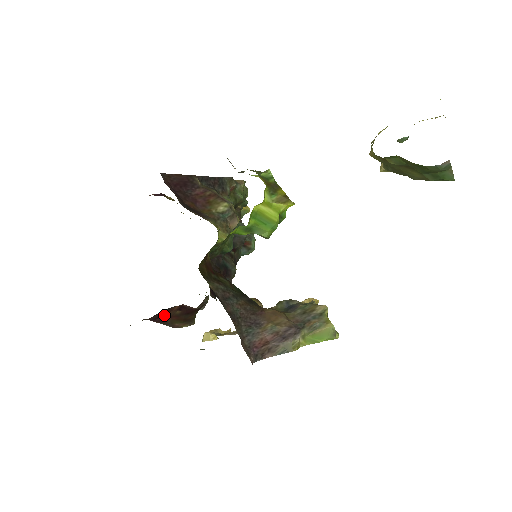
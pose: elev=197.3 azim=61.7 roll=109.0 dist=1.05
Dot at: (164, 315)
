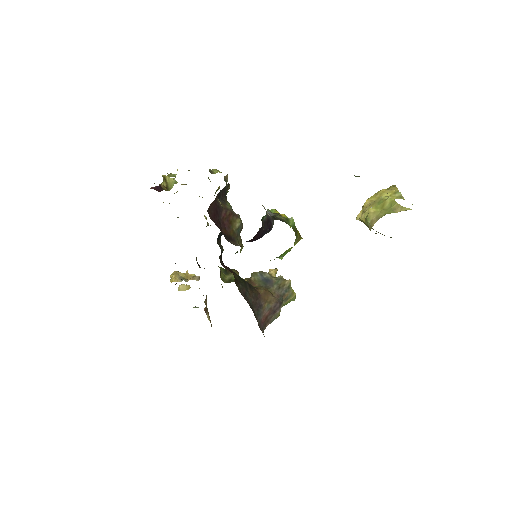
Dot at: occluded
